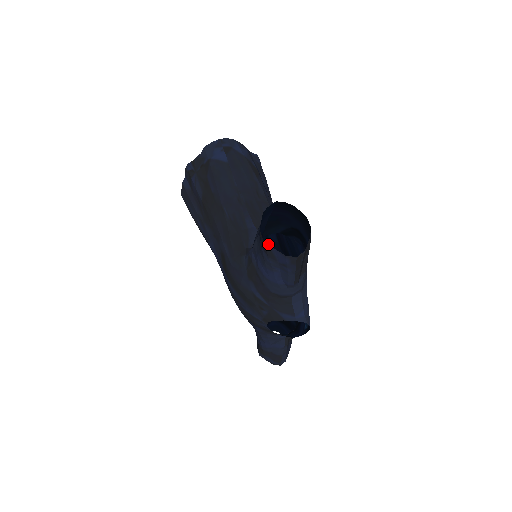
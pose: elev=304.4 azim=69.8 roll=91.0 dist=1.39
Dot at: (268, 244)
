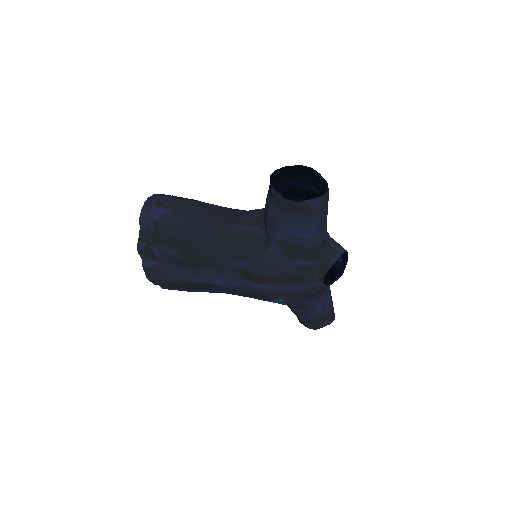
Dot at: (303, 201)
